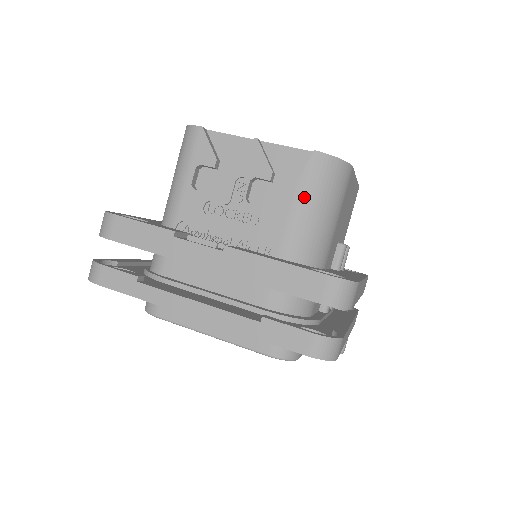
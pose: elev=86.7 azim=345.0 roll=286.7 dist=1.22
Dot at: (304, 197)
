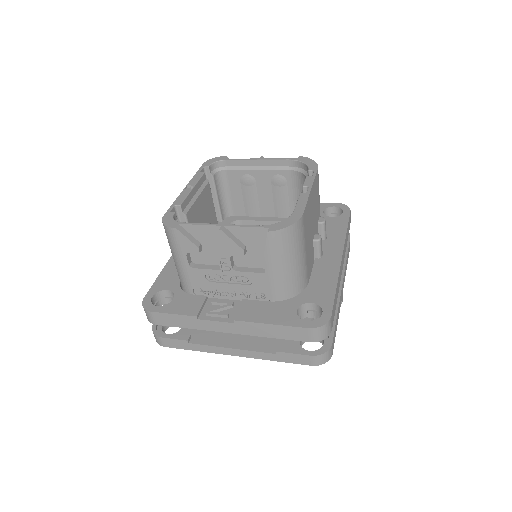
Dot at: (274, 262)
